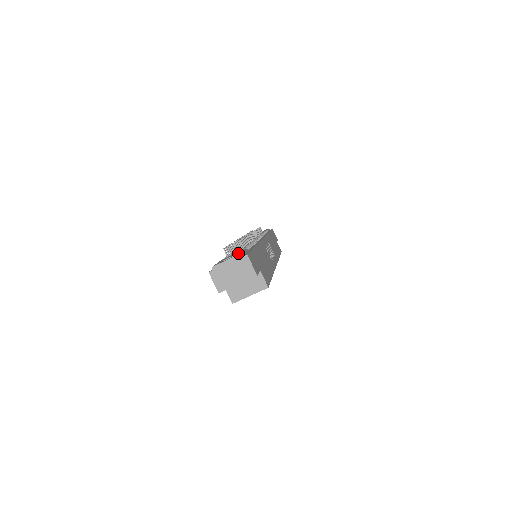
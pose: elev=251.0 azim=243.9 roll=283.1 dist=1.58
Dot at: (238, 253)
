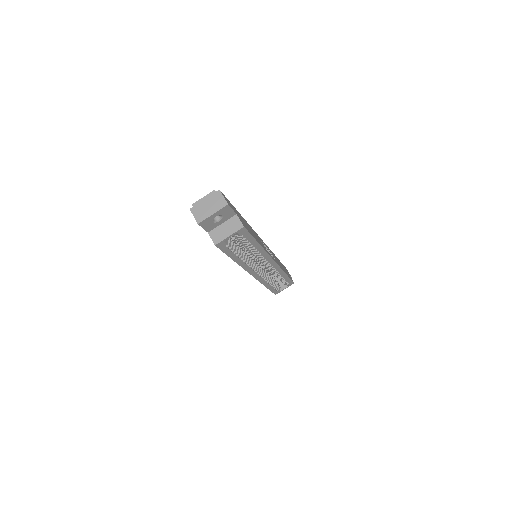
Dot at: occluded
